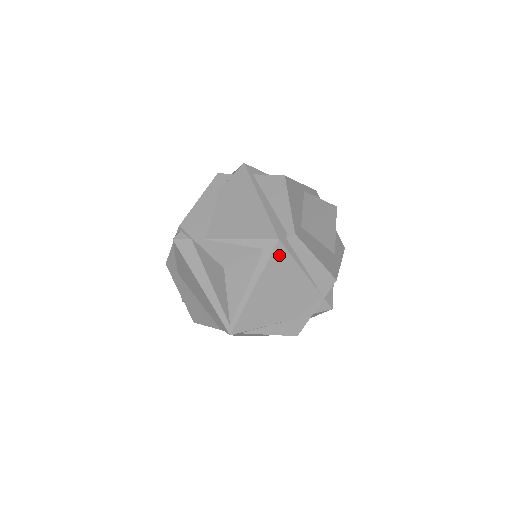
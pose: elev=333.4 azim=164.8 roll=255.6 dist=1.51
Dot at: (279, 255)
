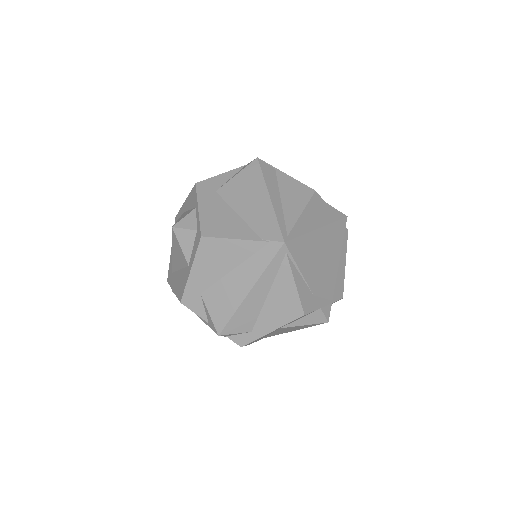
Dot at: (341, 227)
